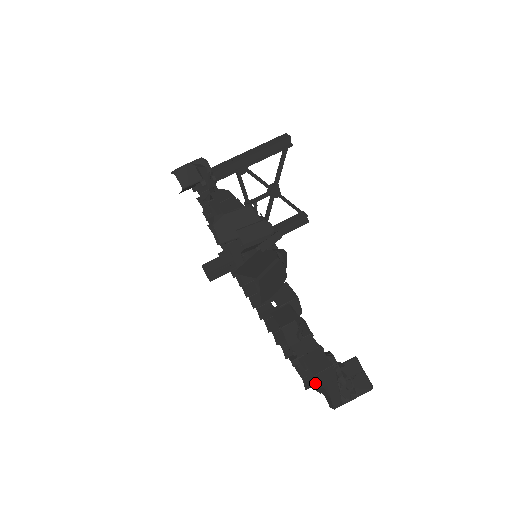
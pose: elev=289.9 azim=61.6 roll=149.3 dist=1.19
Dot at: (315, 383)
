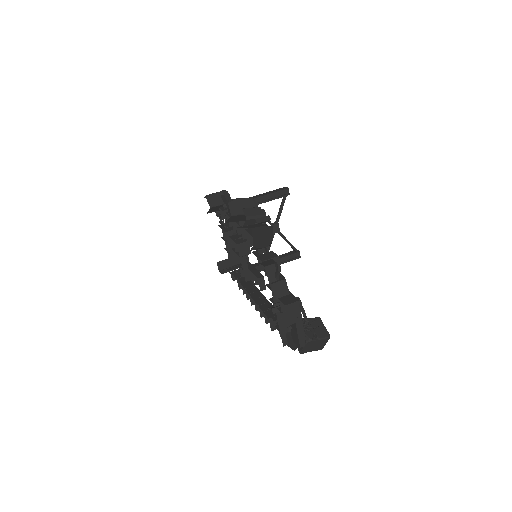
Dot at: (290, 339)
